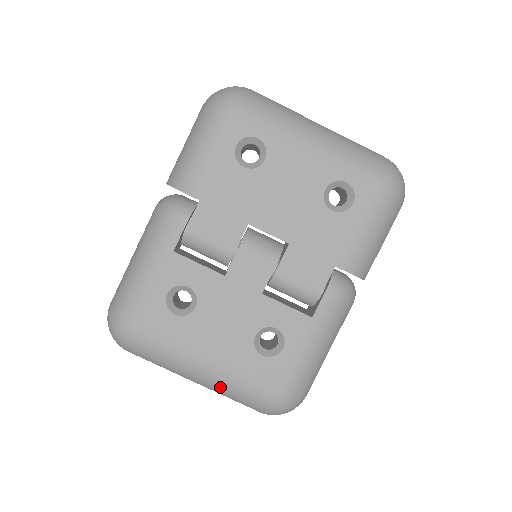
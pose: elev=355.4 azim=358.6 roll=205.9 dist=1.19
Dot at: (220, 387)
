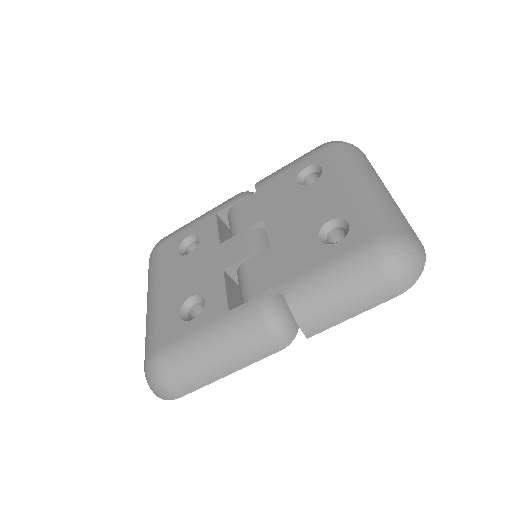
Dot at: (147, 321)
